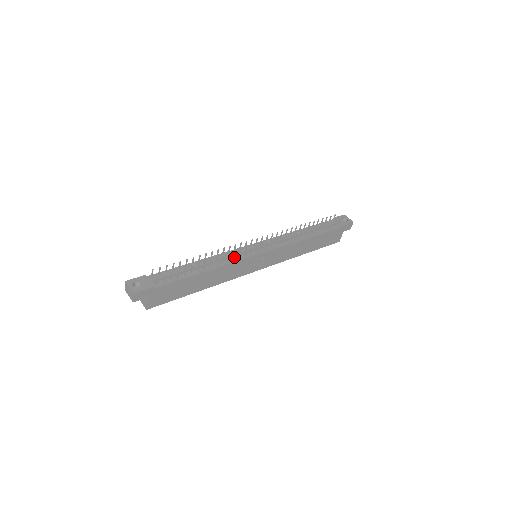
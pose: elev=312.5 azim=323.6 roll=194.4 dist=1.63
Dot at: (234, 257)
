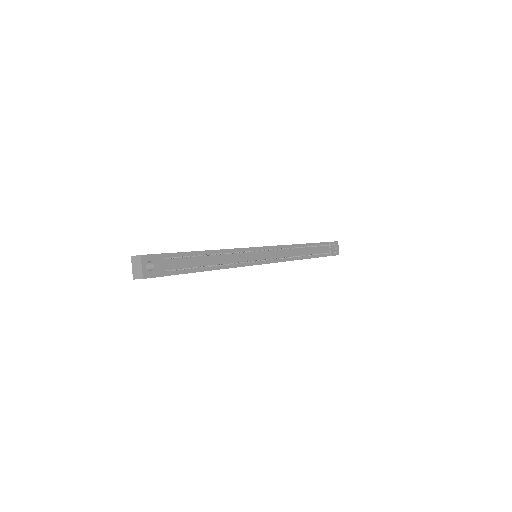
Dot at: occluded
